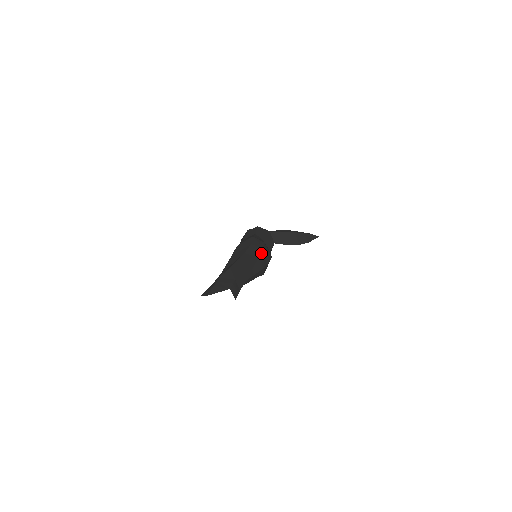
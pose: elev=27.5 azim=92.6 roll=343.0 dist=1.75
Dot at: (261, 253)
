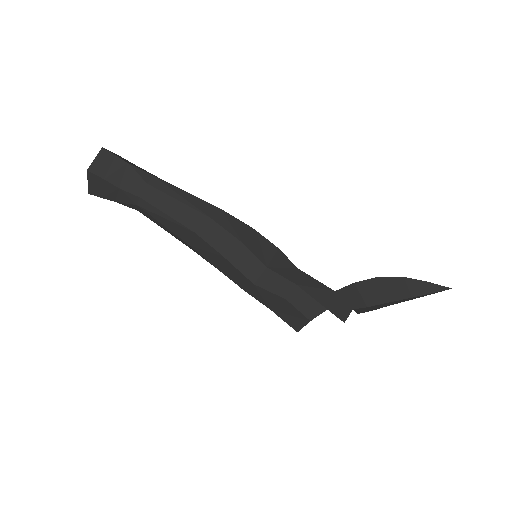
Dot at: occluded
